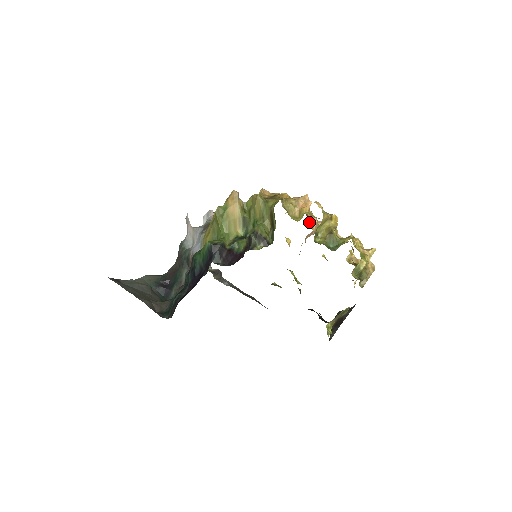
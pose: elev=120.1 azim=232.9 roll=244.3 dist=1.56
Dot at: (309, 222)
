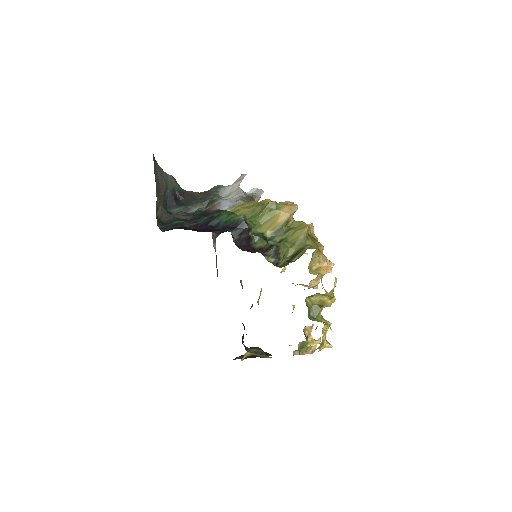
Dot at: (313, 279)
